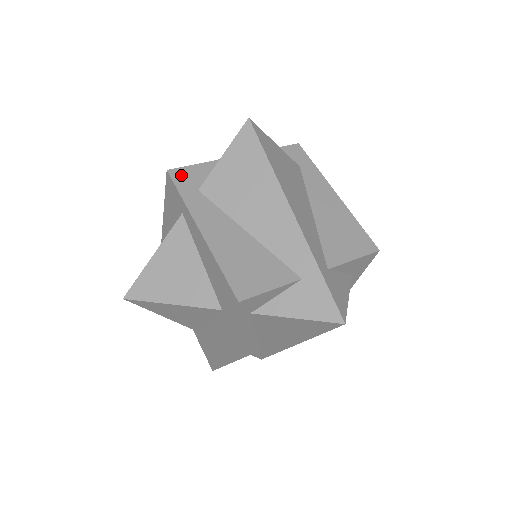
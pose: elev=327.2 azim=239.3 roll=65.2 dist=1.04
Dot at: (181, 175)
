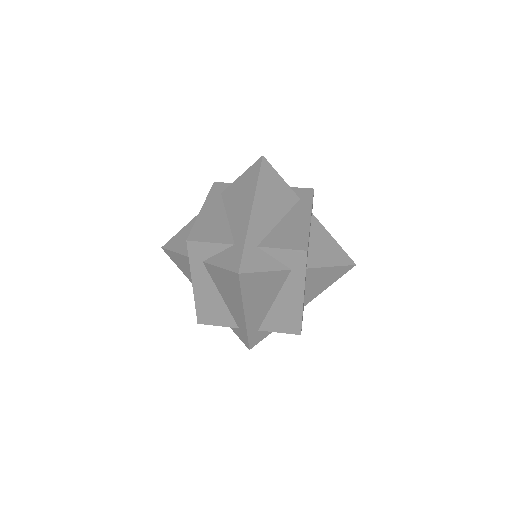
Dot at: (219, 185)
